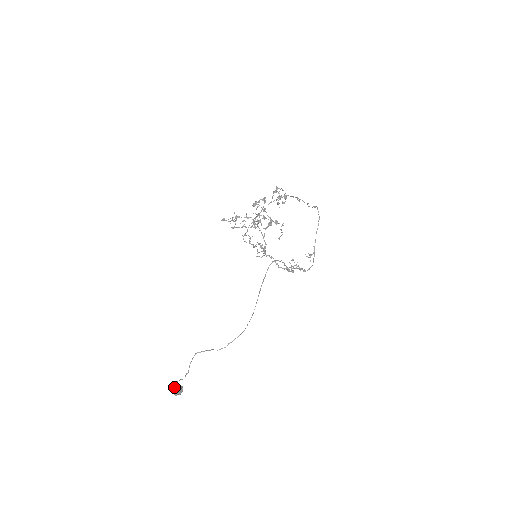
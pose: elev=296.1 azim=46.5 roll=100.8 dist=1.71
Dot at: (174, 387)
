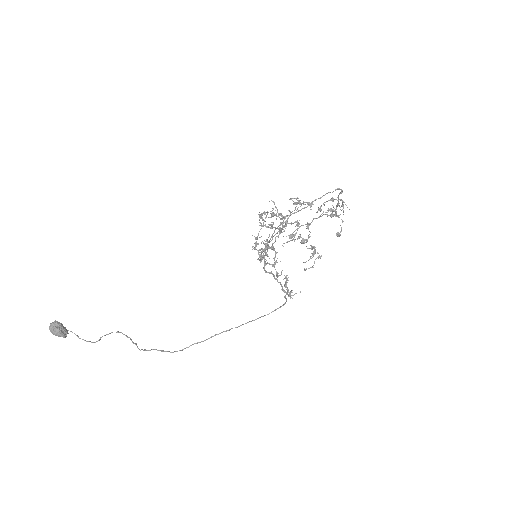
Dot at: occluded
